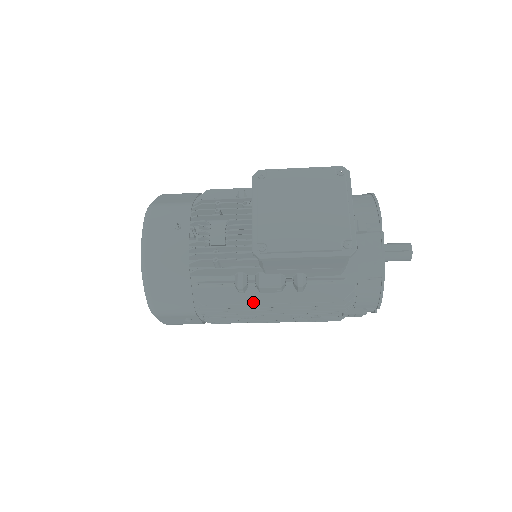
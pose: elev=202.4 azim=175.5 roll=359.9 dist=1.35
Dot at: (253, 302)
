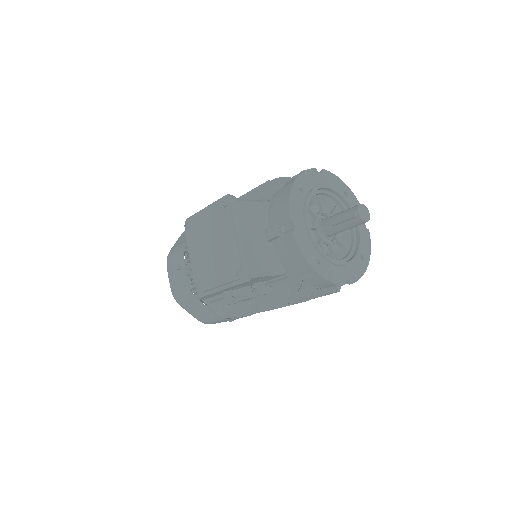
Dot at: (244, 309)
